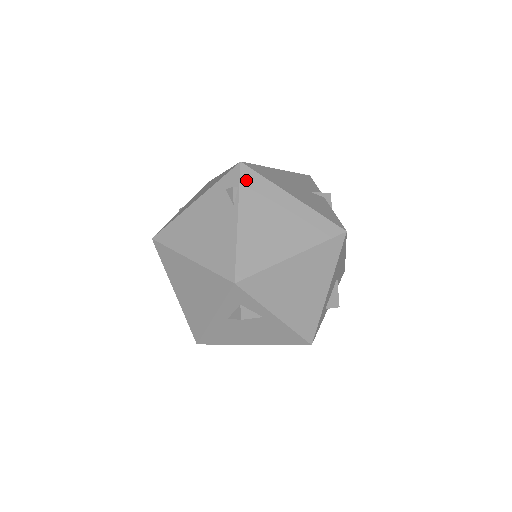
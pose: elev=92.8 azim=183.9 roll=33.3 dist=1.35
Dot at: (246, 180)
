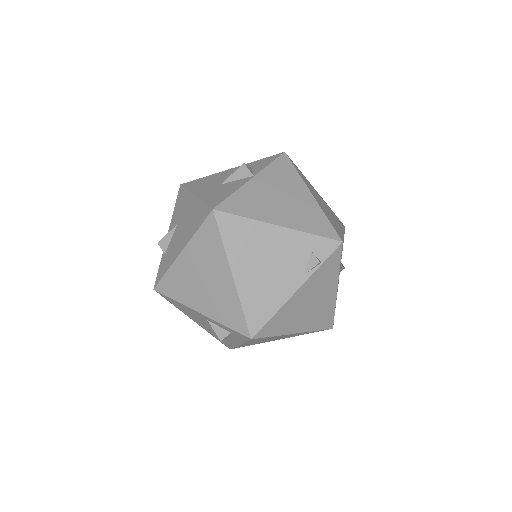
Dot at: (331, 260)
